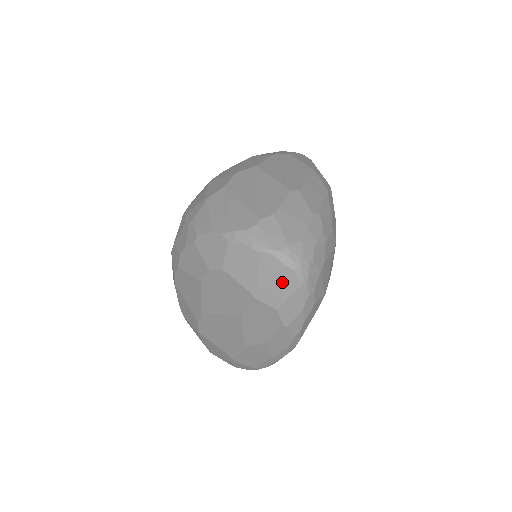
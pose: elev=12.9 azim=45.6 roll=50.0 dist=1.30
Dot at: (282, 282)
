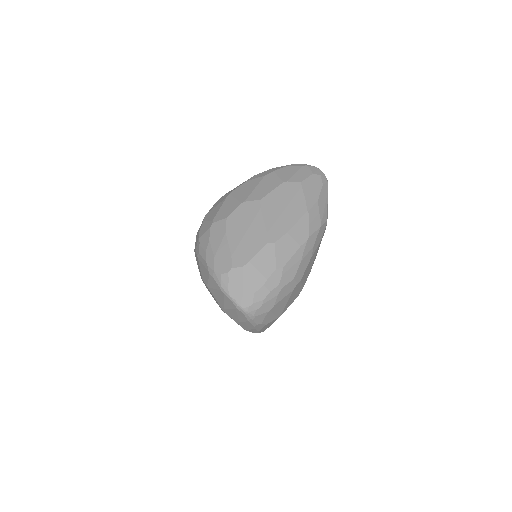
Dot at: (237, 314)
